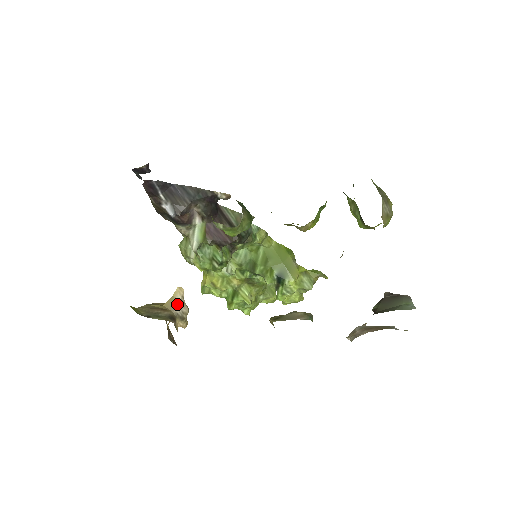
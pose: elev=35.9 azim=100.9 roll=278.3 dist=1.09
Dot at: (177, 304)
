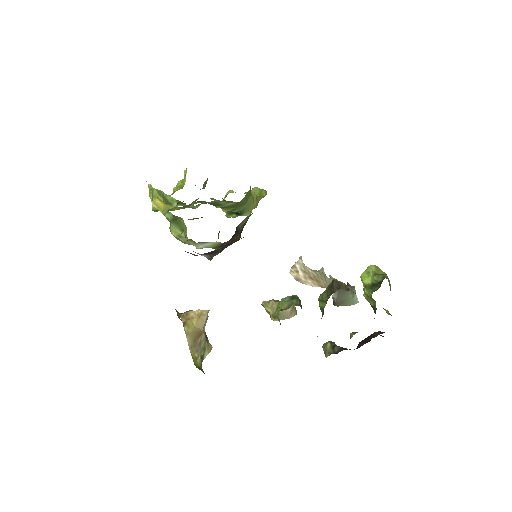
Dot at: (205, 322)
